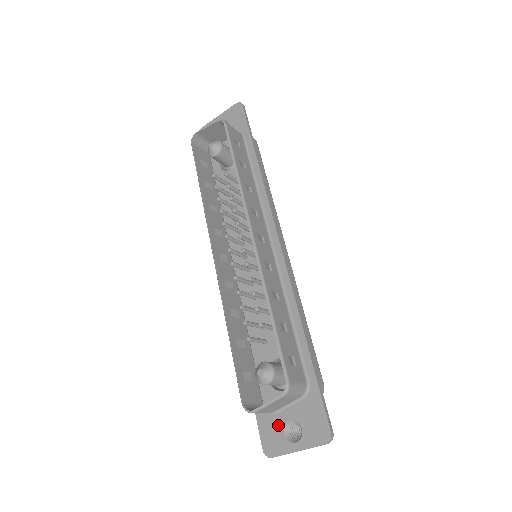
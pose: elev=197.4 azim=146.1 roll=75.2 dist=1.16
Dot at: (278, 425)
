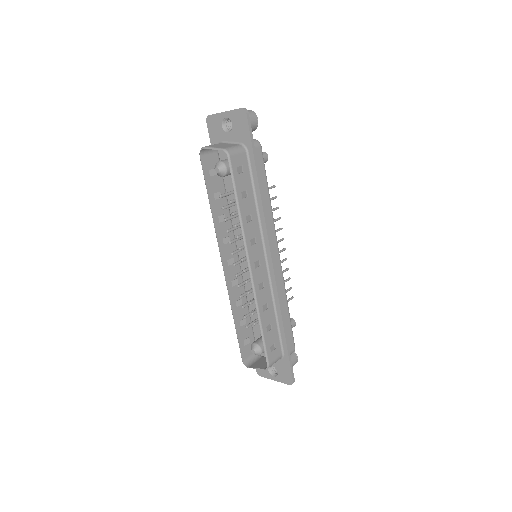
Dot at: occluded
